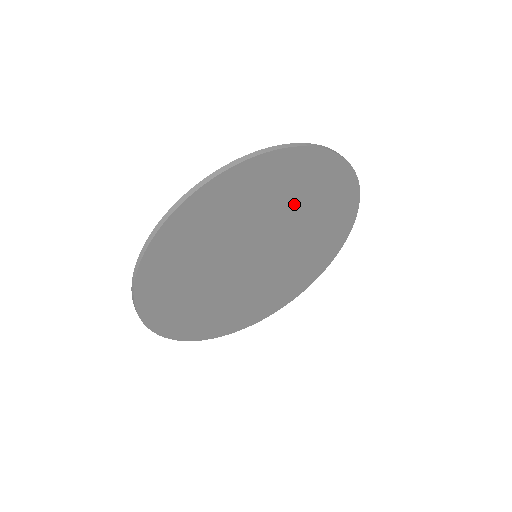
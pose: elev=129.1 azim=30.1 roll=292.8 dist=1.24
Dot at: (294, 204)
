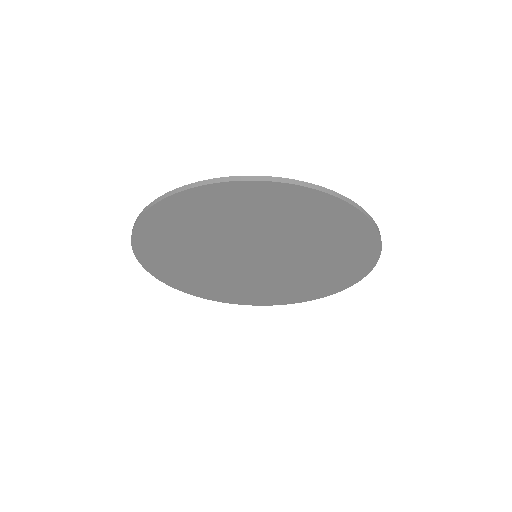
Dot at: (320, 248)
